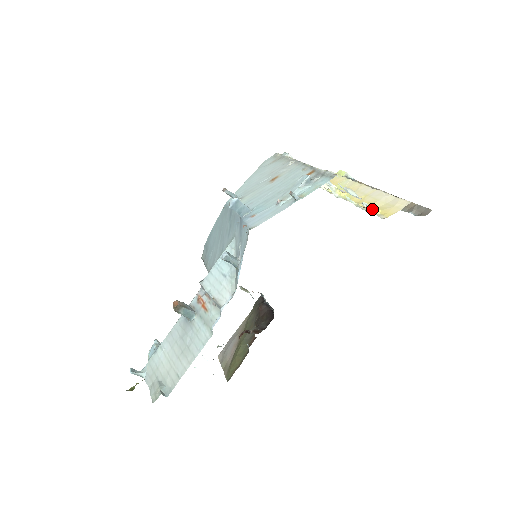
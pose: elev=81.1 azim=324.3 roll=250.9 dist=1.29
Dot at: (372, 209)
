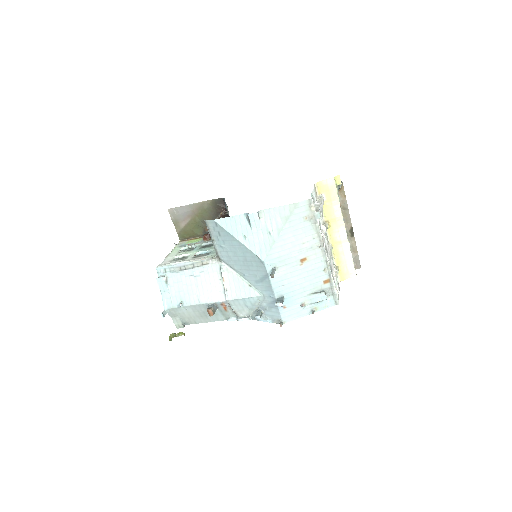
Dot at: (338, 272)
